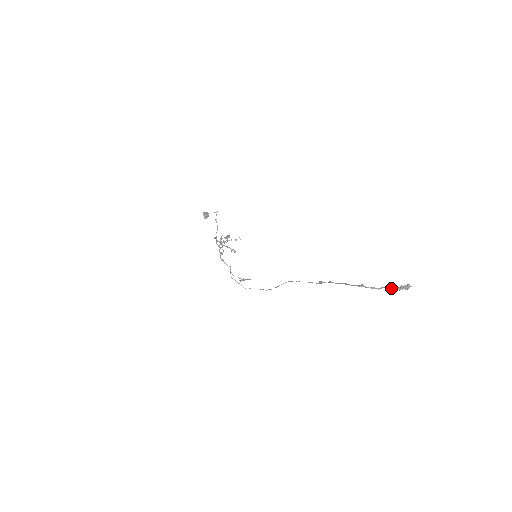
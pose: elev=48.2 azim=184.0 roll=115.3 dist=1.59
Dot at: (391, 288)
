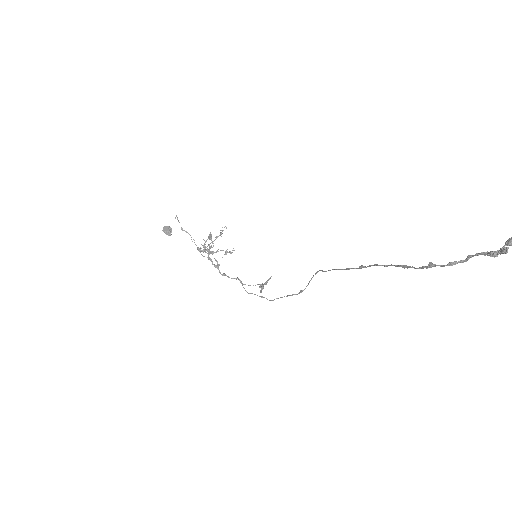
Dot at: occluded
